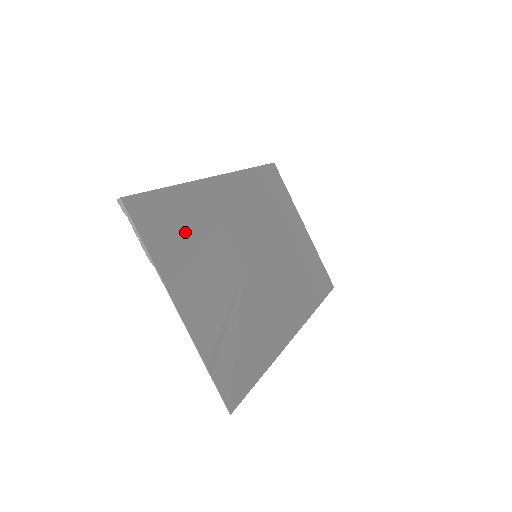
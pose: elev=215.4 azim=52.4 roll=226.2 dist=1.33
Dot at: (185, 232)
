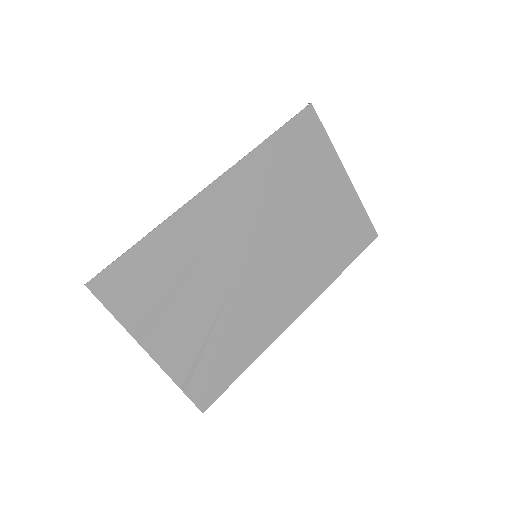
Dot at: (160, 280)
